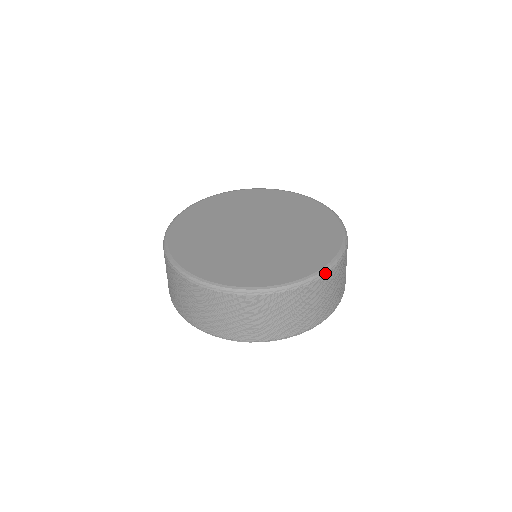
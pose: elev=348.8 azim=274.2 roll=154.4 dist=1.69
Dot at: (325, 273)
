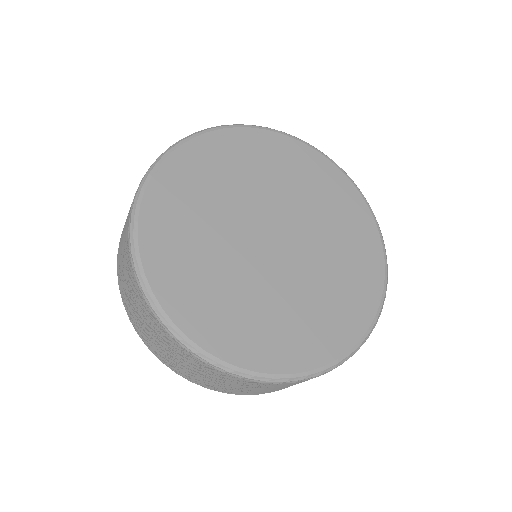
Dot at: (387, 278)
